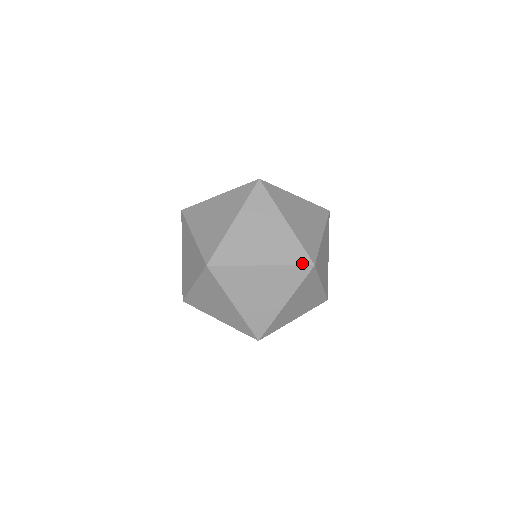
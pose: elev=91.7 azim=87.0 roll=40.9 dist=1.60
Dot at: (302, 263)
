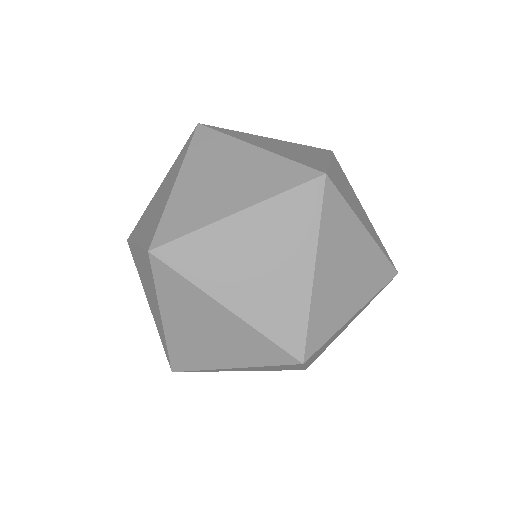
Dot at: (303, 180)
